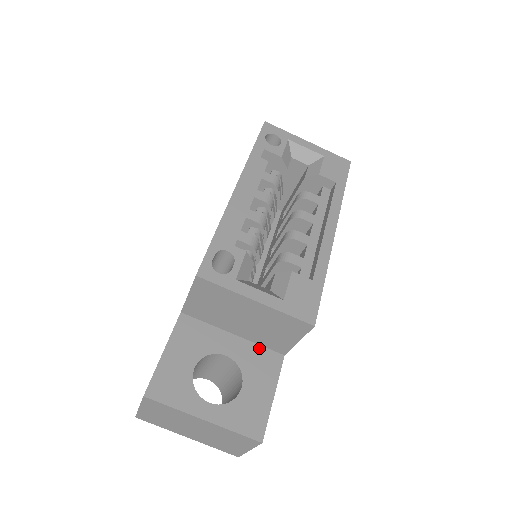
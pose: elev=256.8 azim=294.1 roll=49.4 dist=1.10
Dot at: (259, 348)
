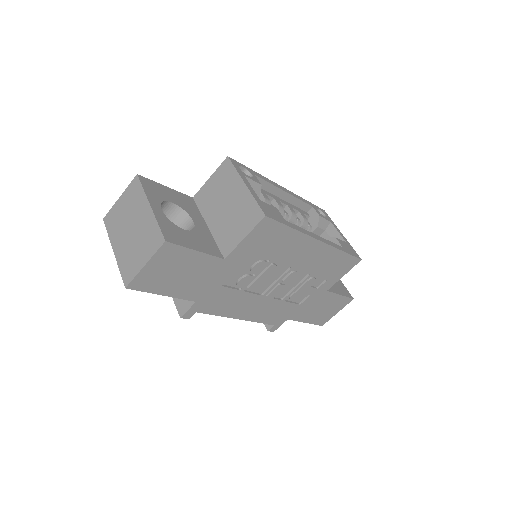
Dot at: (214, 242)
